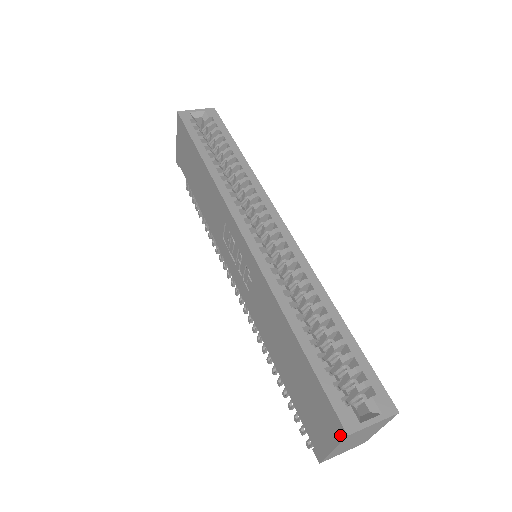
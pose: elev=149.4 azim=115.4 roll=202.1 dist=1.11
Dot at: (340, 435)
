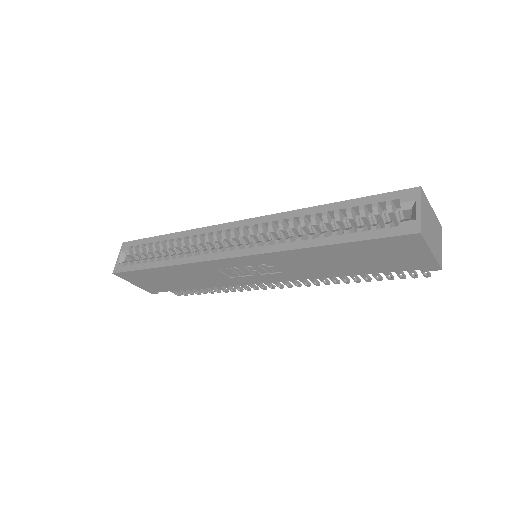
Dot at: (419, 240)
